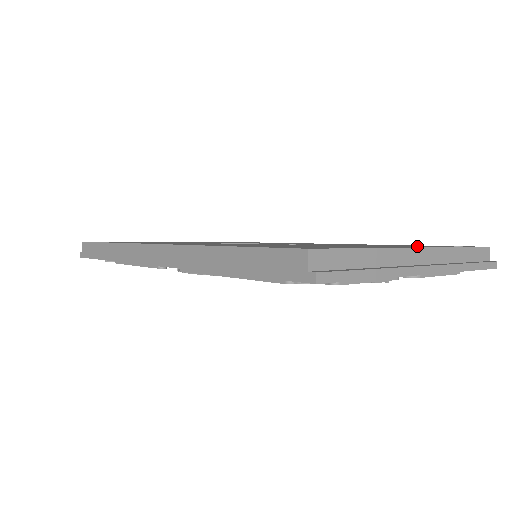
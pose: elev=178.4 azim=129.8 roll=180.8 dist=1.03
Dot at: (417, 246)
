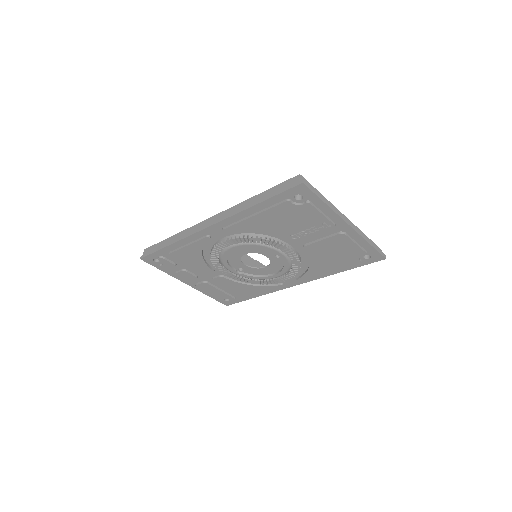
Dot at: occluded
